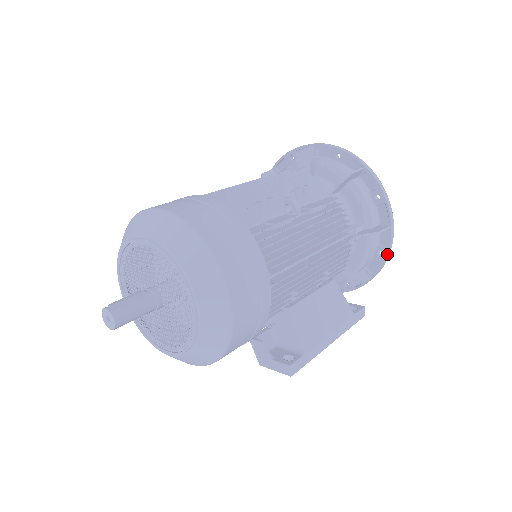
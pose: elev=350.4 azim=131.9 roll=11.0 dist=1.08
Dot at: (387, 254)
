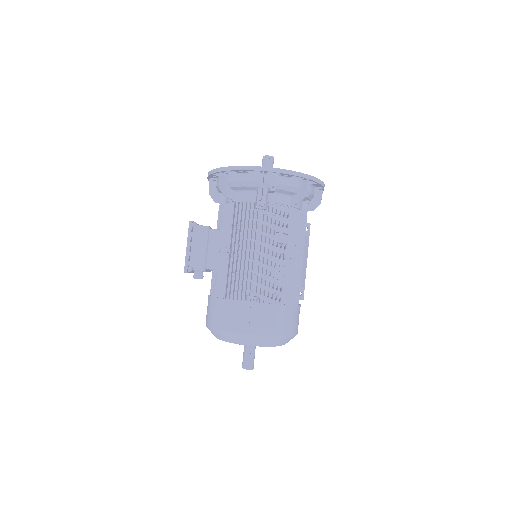
Dot at: occluded
